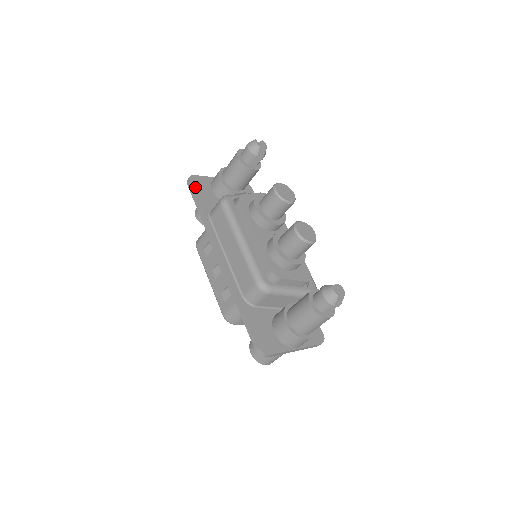
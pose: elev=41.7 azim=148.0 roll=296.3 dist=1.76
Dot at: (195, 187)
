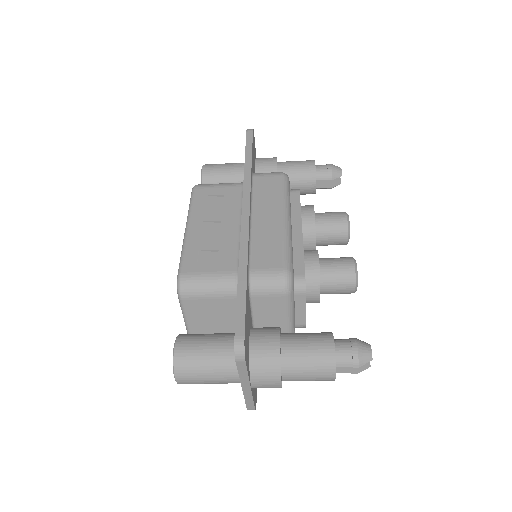
Dot at: (253, 141)
